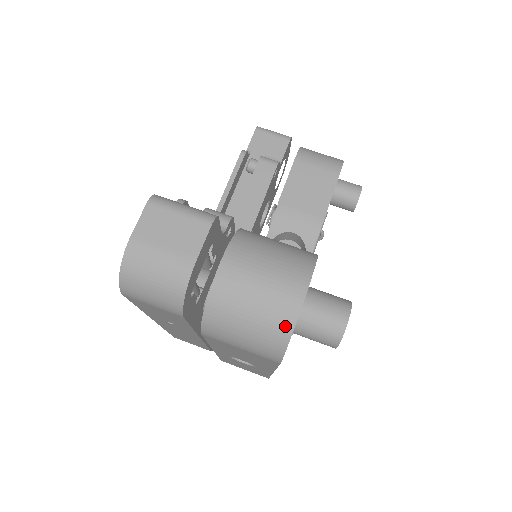
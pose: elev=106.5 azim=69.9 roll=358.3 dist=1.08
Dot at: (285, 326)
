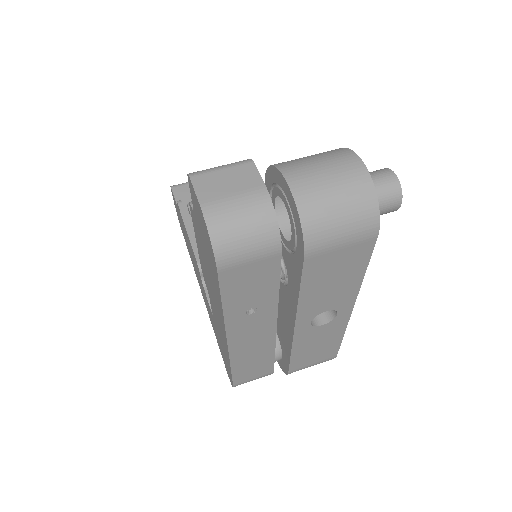
Dot at: (367, 188)
